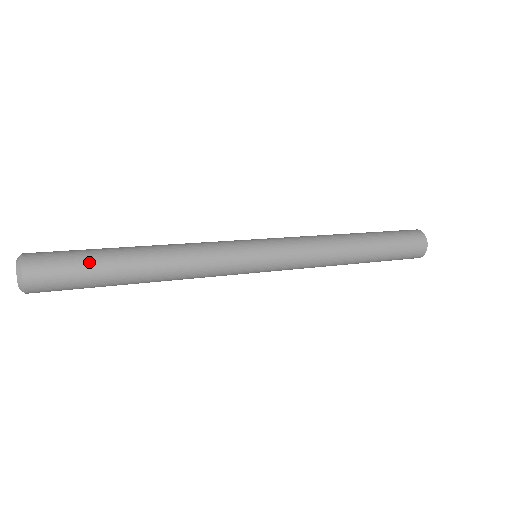
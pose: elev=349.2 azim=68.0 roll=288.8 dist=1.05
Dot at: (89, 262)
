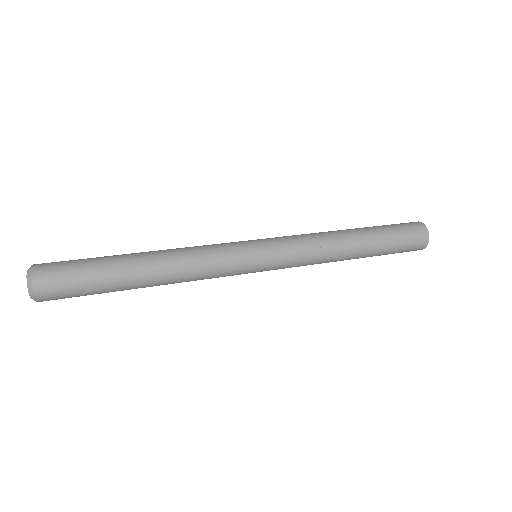
Dot at: (93, 265)
